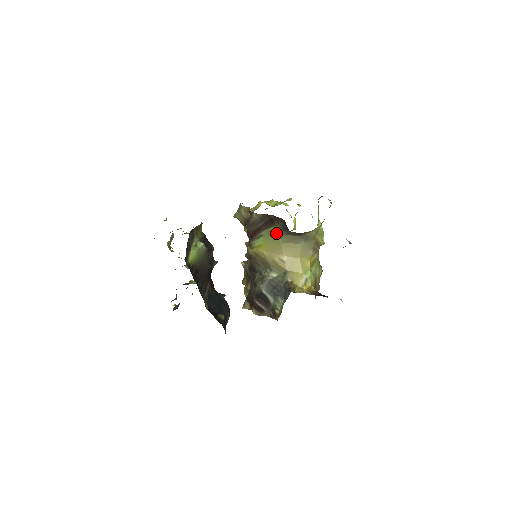
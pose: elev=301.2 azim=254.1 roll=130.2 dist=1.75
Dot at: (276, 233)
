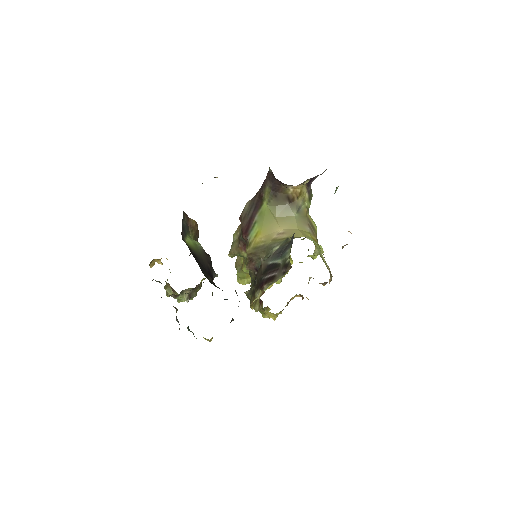
Dot at: (267, 209)
